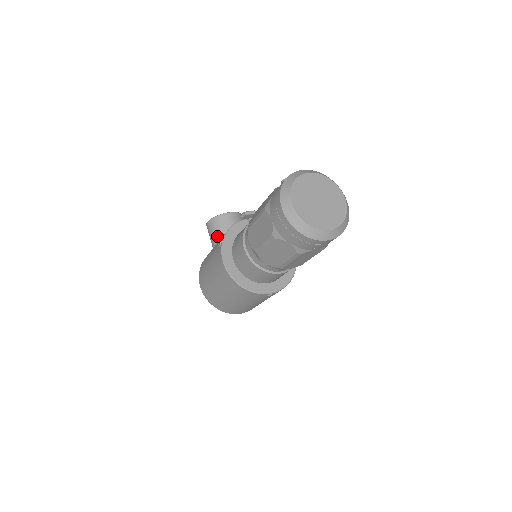
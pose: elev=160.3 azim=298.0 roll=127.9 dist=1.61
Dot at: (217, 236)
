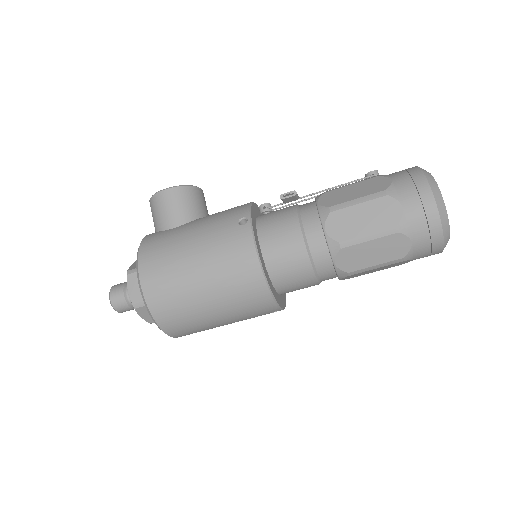
Dot at: (186, 213)
